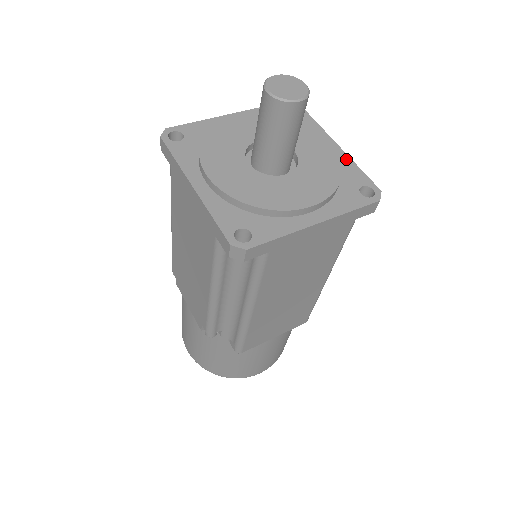
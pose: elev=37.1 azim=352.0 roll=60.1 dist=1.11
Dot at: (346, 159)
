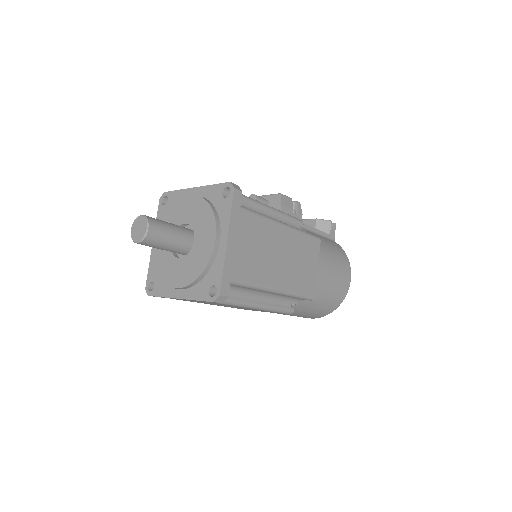
Dot at: (204, 189)
